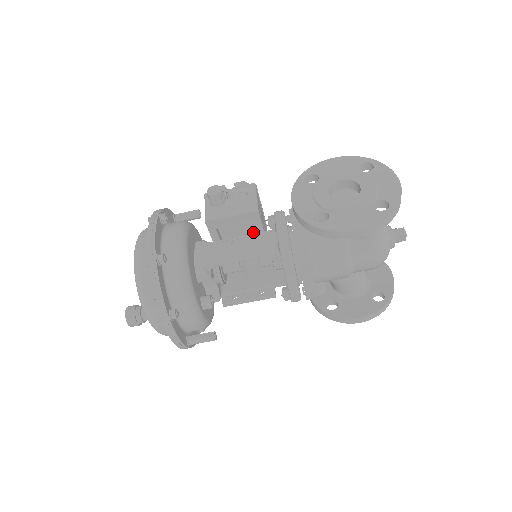
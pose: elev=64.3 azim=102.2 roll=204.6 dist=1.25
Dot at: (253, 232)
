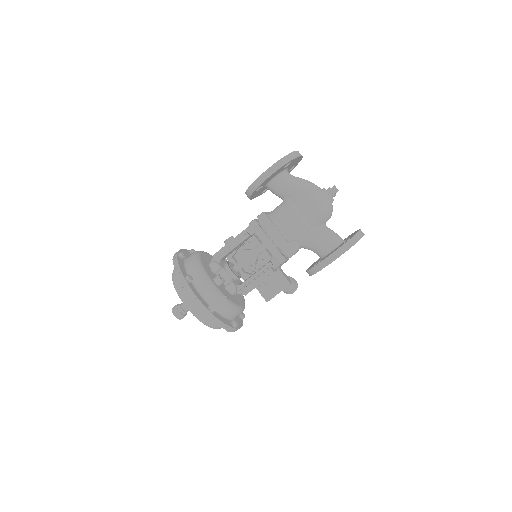
Dot at: (262, 257)
